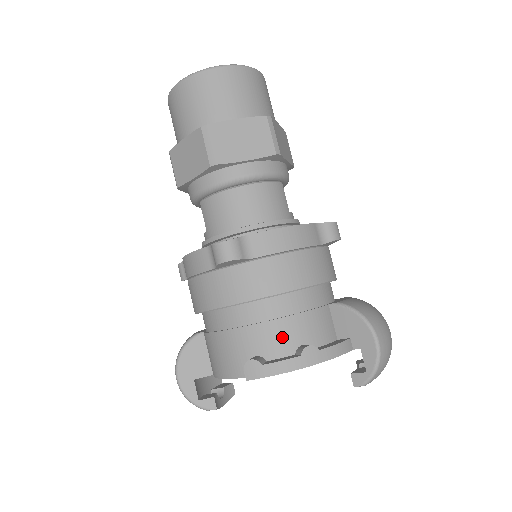
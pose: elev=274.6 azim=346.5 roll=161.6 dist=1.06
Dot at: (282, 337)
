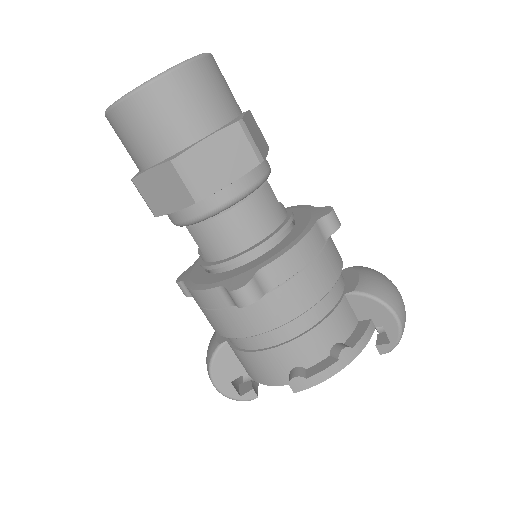
Dot at: (315, 346)
